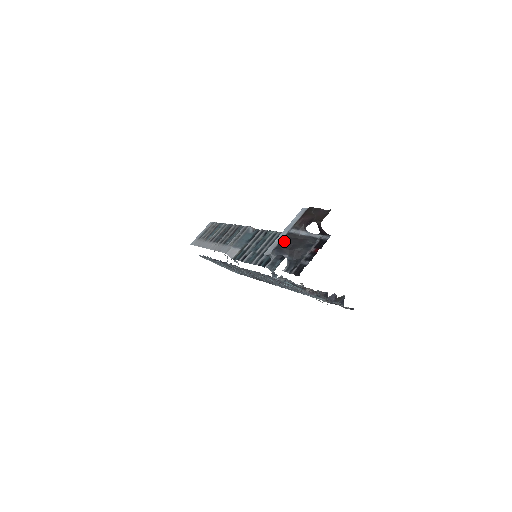
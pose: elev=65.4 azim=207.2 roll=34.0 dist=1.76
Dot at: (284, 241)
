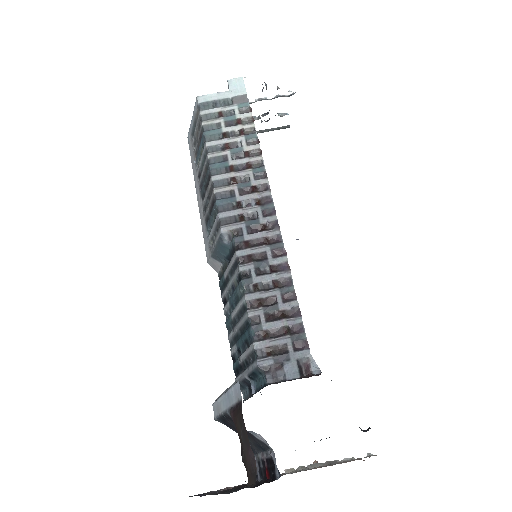
Dot at: (225, 419)
